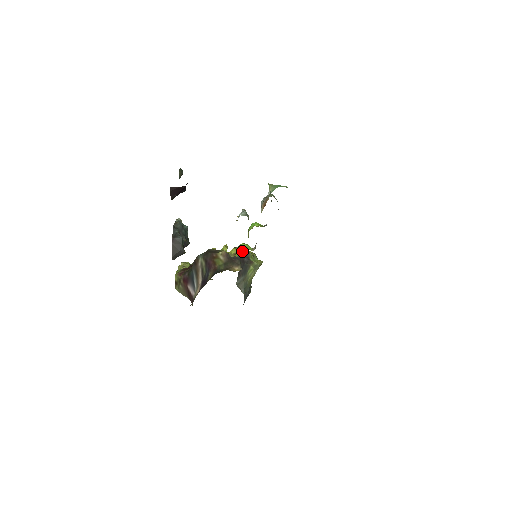
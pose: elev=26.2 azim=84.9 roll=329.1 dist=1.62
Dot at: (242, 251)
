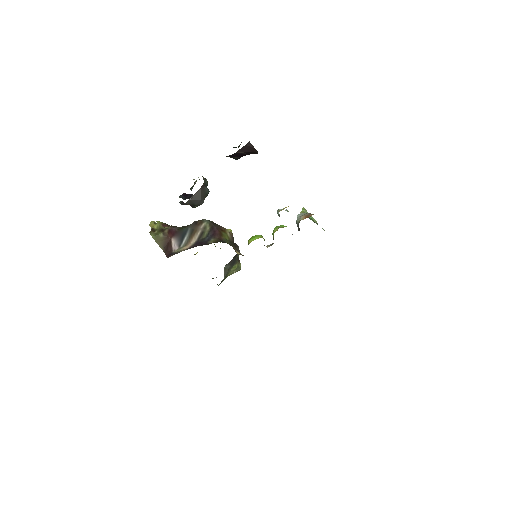
Dot at: occluded
